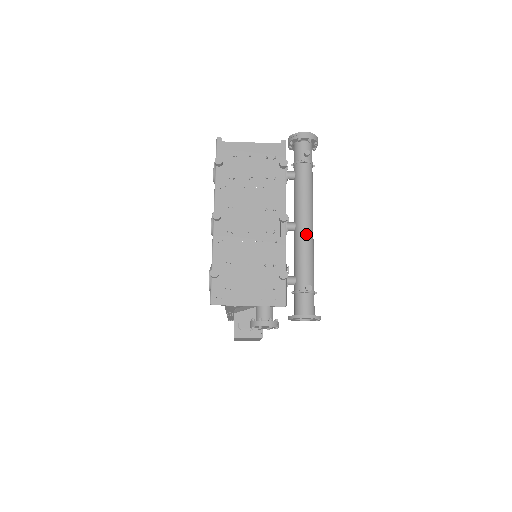
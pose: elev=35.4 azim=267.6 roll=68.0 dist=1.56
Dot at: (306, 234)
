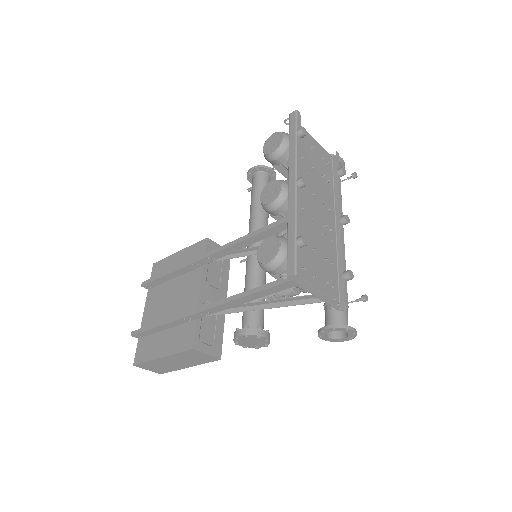
Dot at: occluded
